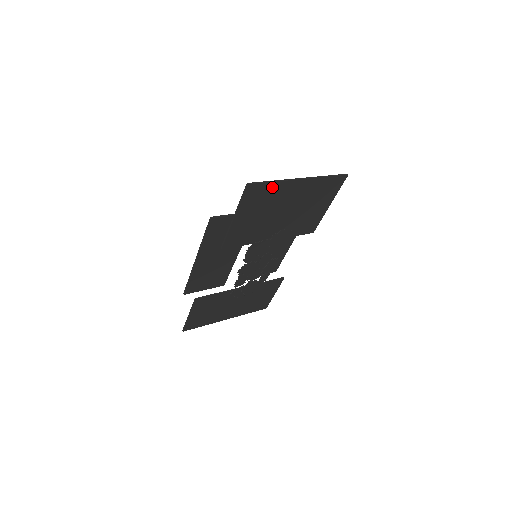
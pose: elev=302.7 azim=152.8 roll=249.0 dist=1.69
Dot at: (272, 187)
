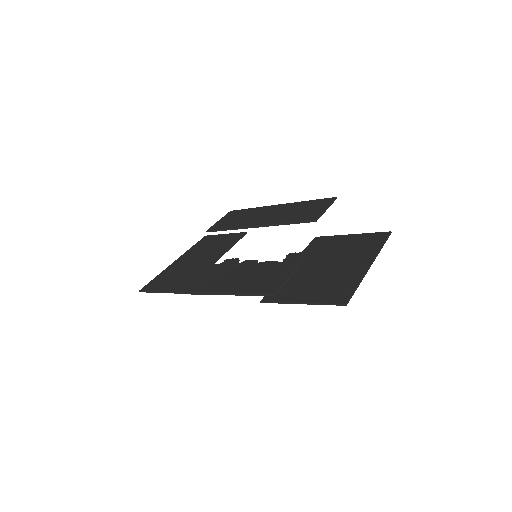
Dot at: (352, 285)
